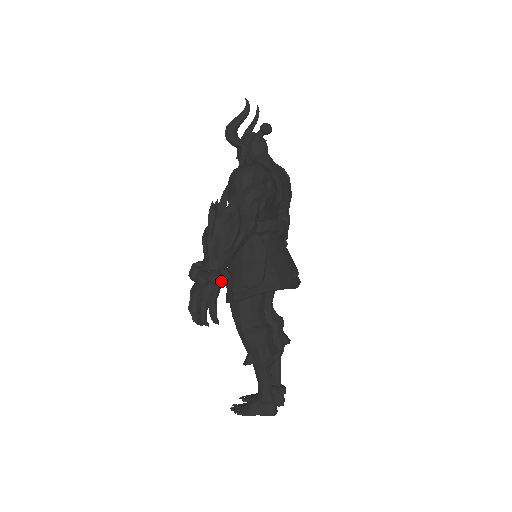
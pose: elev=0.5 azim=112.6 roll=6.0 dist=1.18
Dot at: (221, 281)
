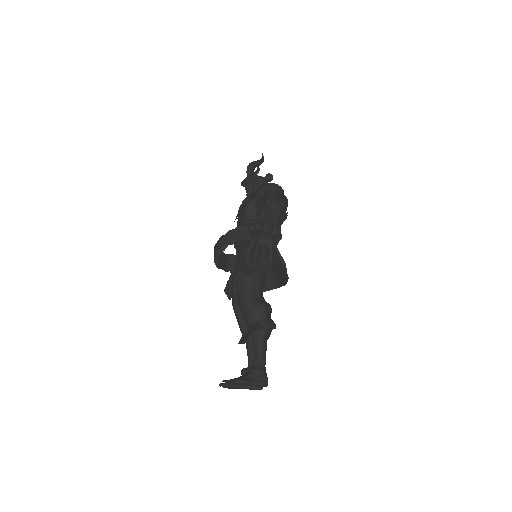
Dot at: (279, 234)
